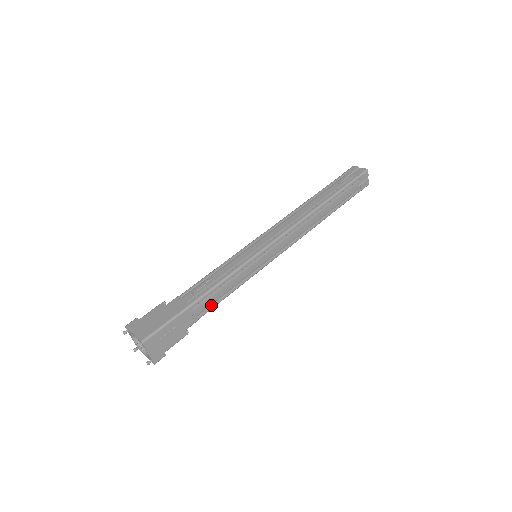
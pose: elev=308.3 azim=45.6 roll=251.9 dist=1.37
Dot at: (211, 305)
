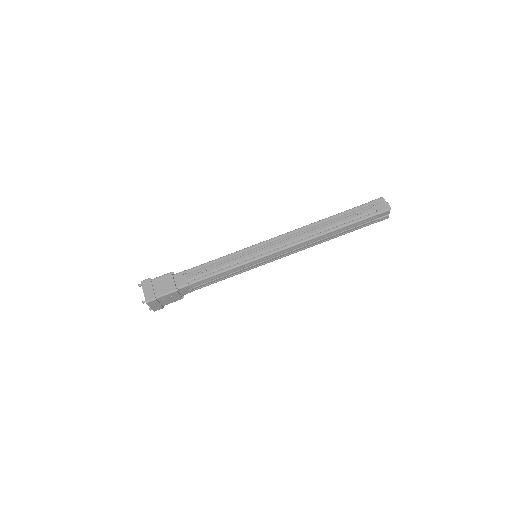
Dot at: (206, 284)
